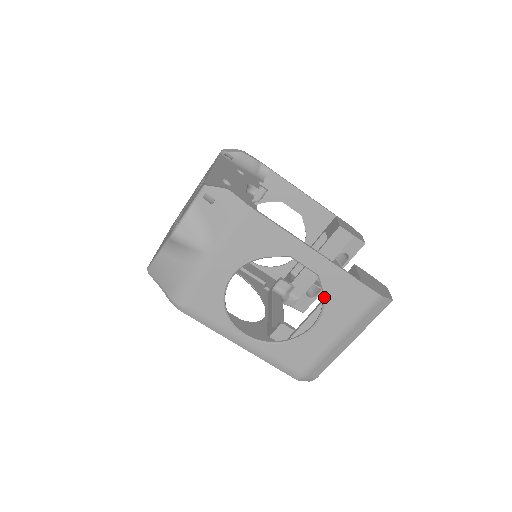
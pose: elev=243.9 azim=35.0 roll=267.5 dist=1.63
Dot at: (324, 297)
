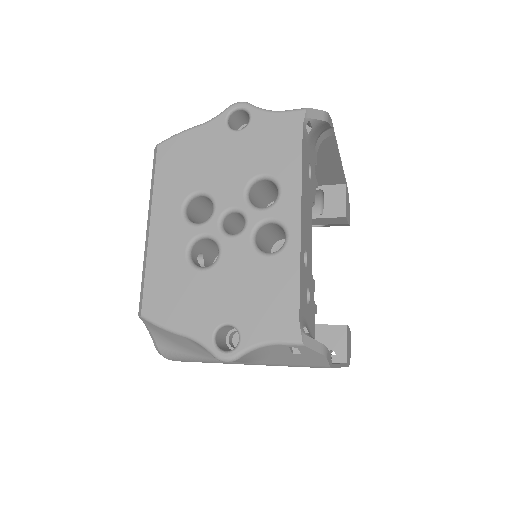
Dot at: occluded
